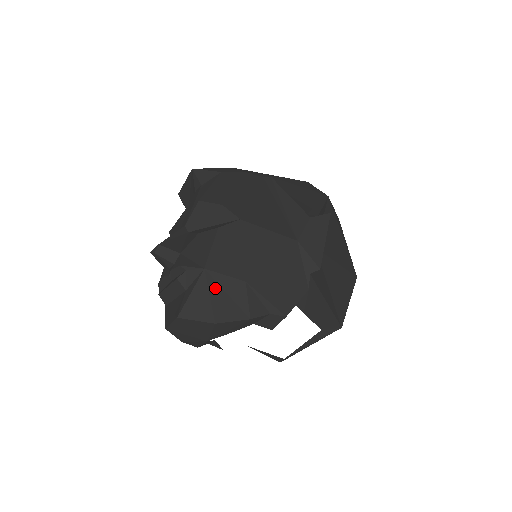
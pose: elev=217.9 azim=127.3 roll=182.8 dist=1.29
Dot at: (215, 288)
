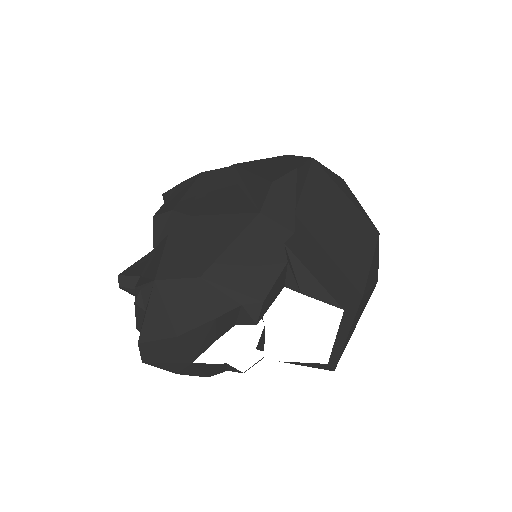
Dot at: (170, 297)
